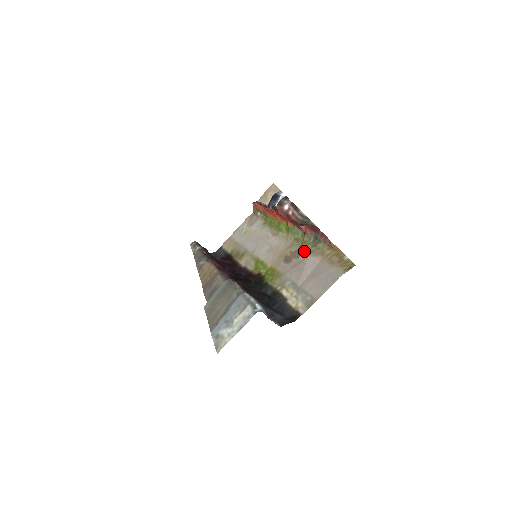
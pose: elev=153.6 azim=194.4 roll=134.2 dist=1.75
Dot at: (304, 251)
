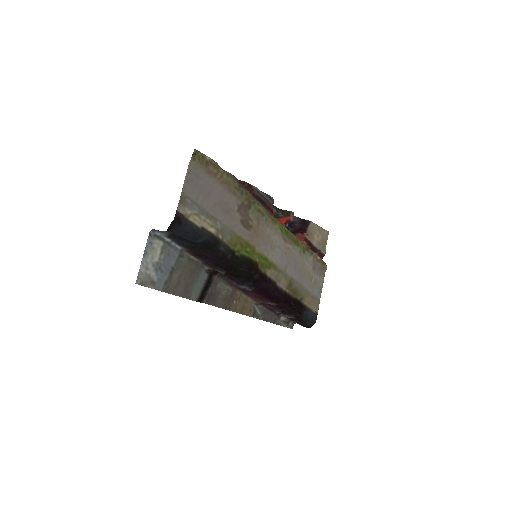
Dot at: (240, 203)
